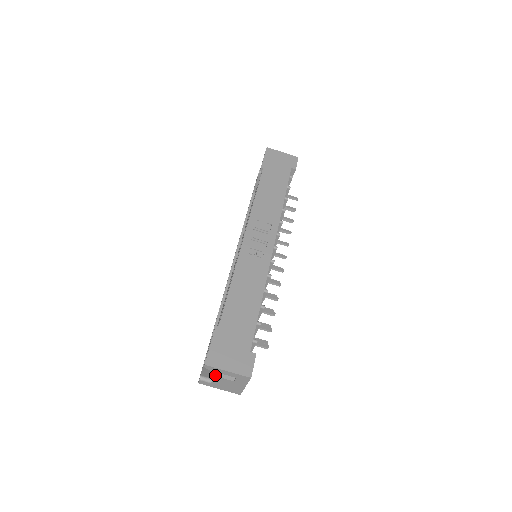
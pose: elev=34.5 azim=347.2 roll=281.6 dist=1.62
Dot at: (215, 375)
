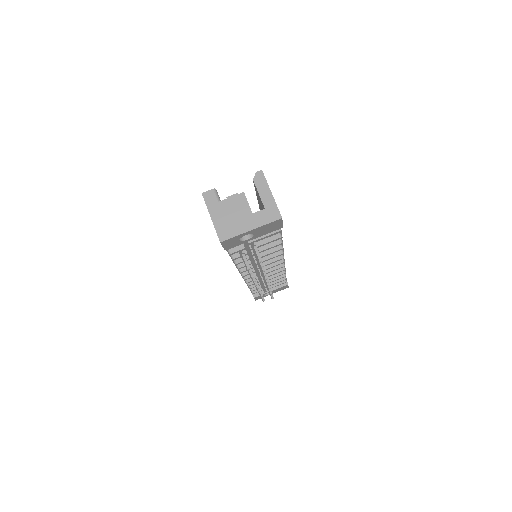
Dot at: (244, 193)
